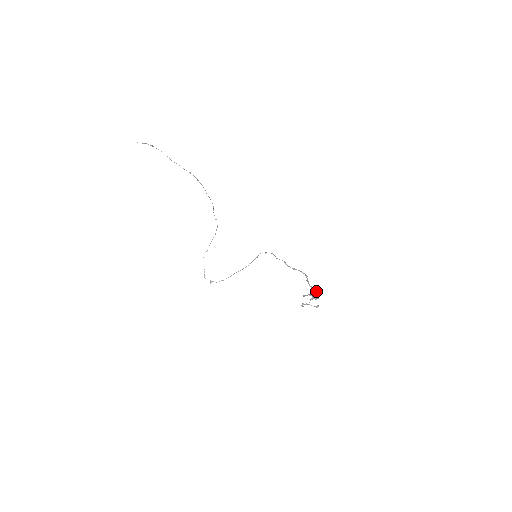
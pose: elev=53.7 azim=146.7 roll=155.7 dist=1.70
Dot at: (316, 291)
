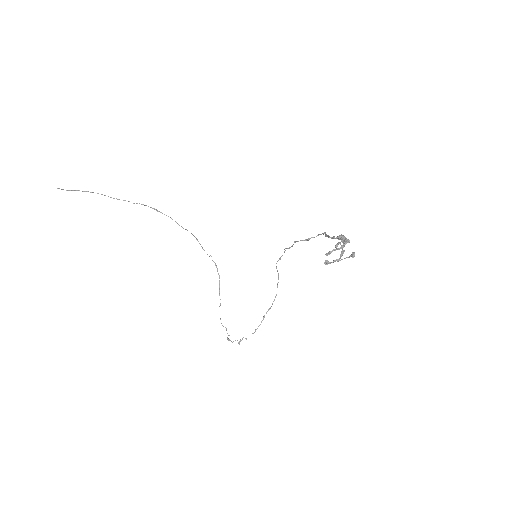
Dot at: (339, 235)
